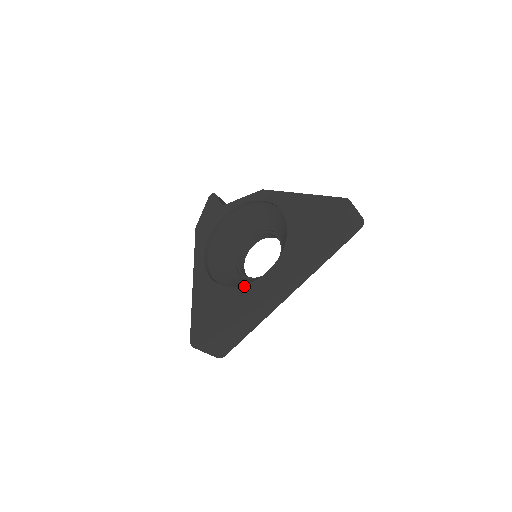
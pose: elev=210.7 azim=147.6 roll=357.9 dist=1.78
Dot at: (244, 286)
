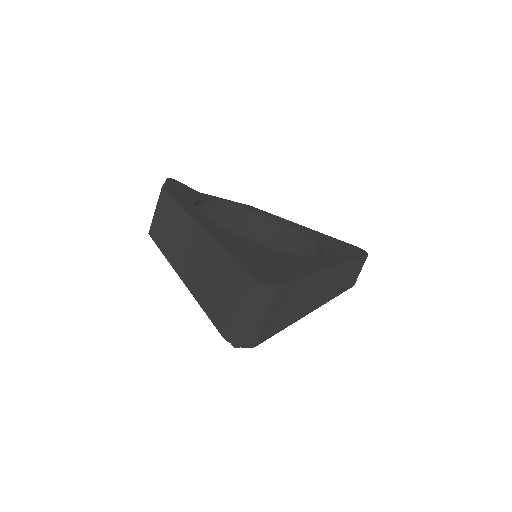
Dot at: (298, 256)
